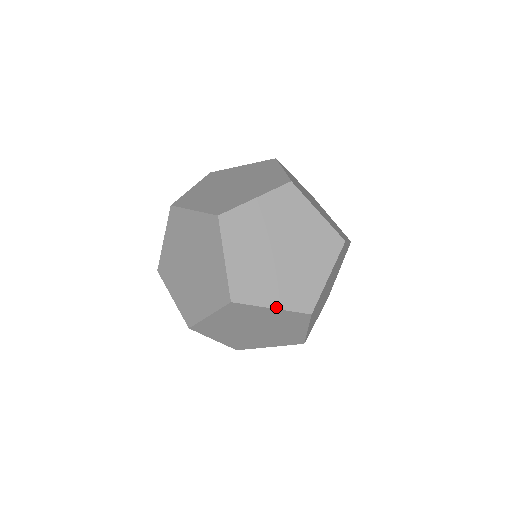
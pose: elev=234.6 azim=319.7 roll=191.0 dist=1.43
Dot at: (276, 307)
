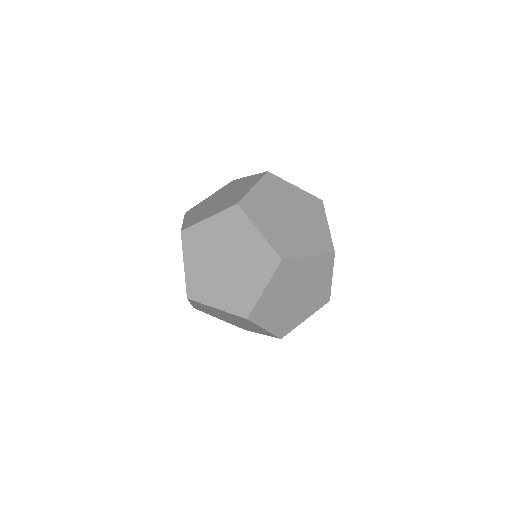
Dot at: (311, 254)
